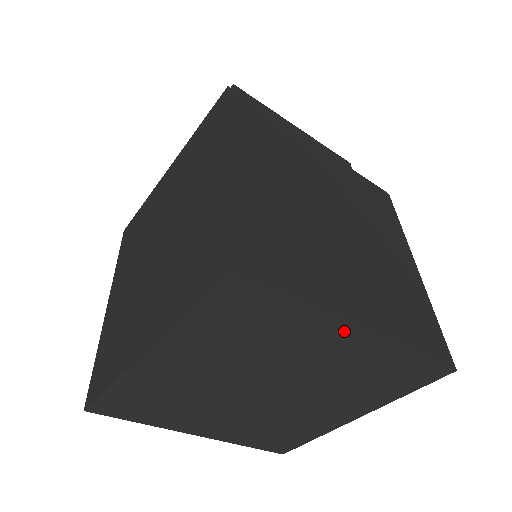
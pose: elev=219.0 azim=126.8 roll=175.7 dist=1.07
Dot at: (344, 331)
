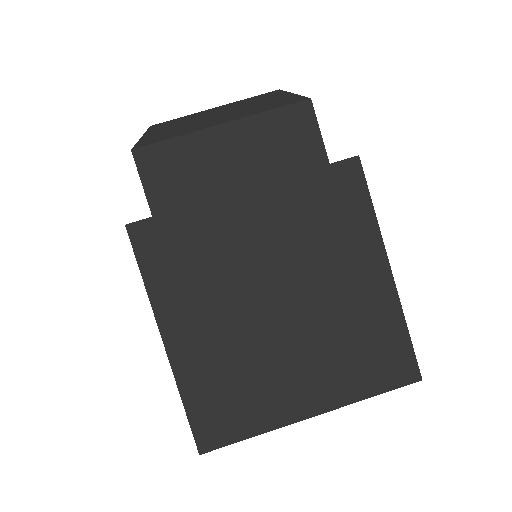
Dot at: occluded
